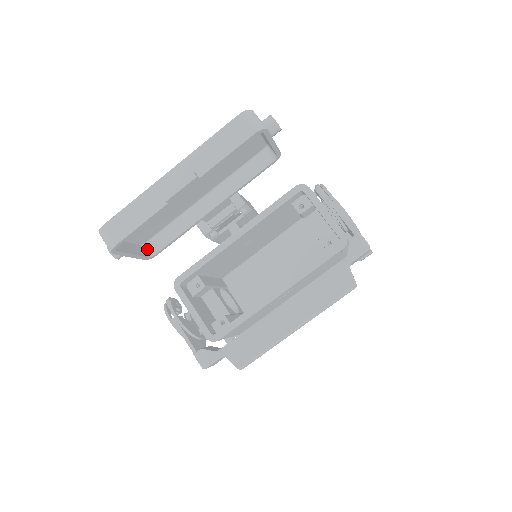
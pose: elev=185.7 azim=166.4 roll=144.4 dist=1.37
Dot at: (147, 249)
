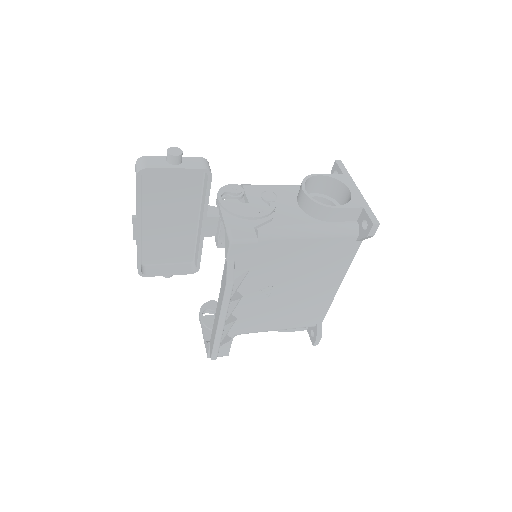
Dot at: (194, 265)
